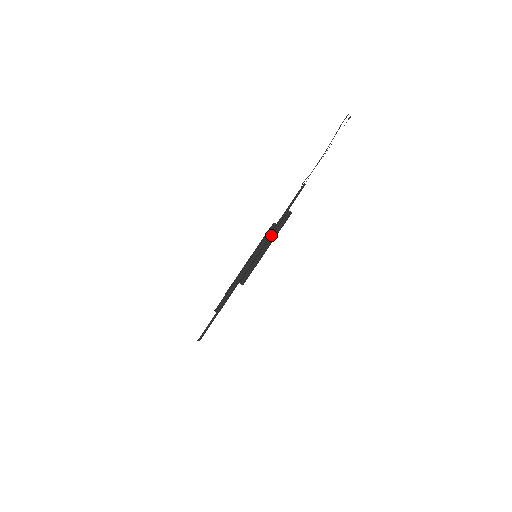
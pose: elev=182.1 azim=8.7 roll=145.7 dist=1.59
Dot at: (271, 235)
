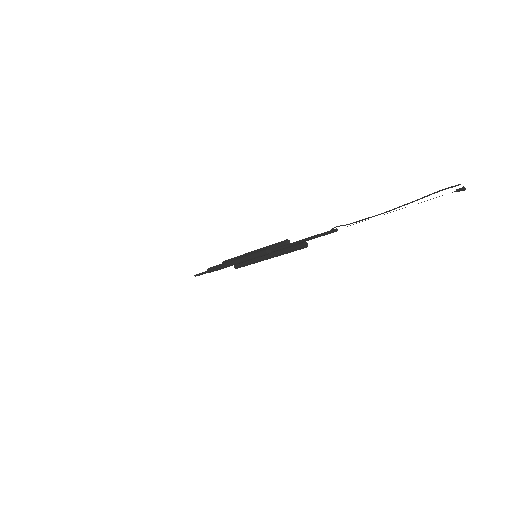
Dot at: (276, 251)
